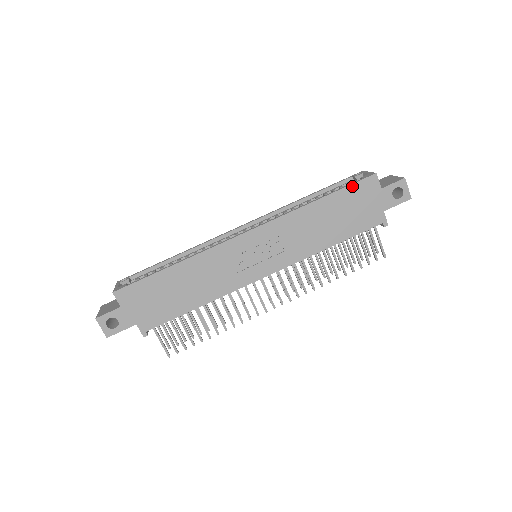
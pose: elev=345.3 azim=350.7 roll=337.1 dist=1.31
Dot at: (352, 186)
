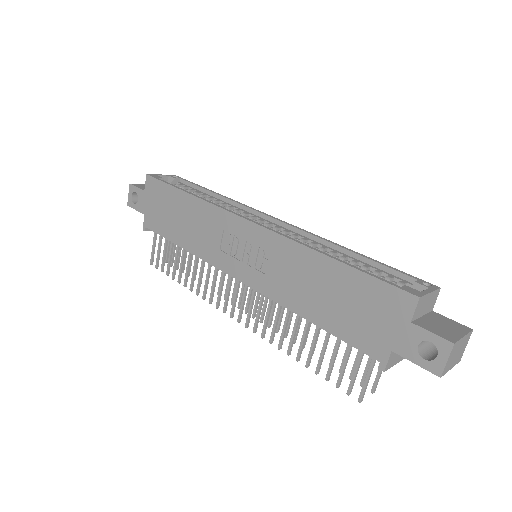
Dot at: (378, 281)
